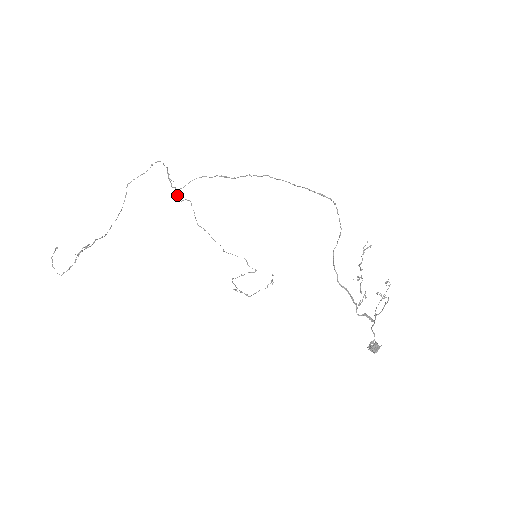
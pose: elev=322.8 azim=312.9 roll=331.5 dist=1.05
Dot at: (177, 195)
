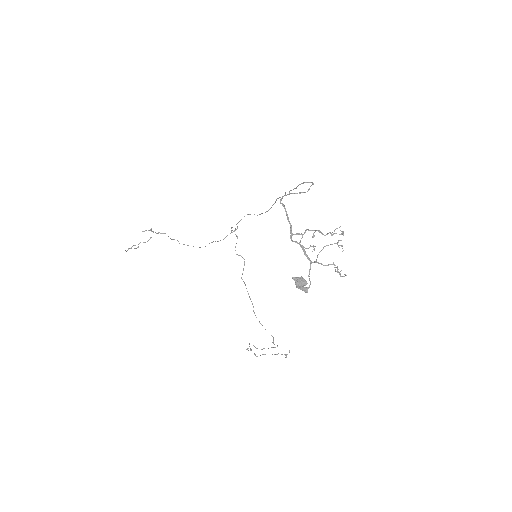
Dot at: (235, 247)
